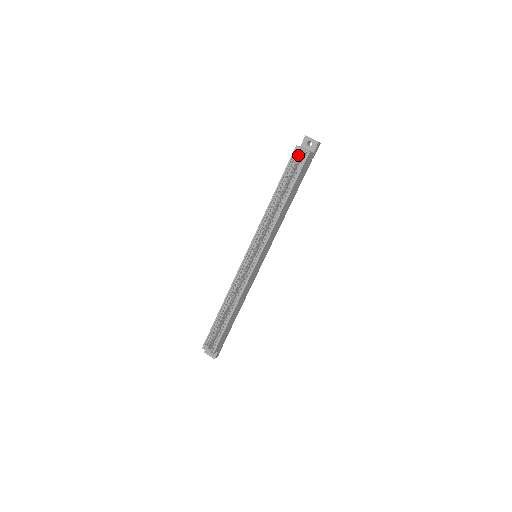
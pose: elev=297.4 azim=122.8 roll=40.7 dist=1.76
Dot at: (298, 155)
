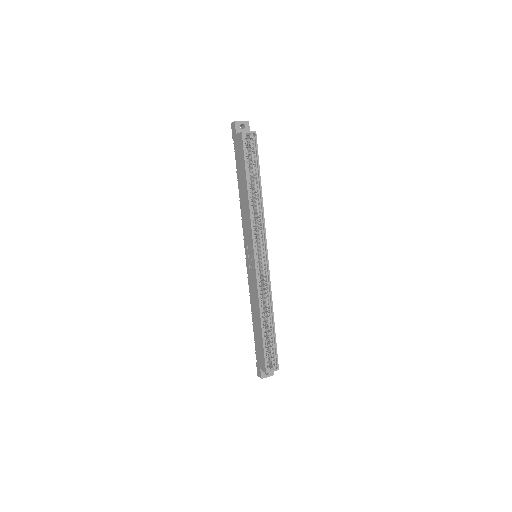
Dot at: (246, 140)
